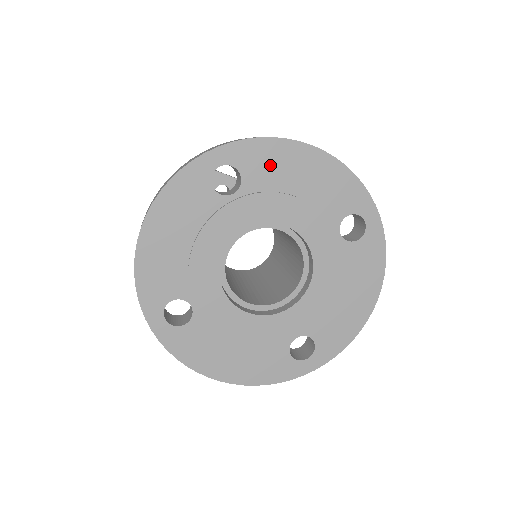
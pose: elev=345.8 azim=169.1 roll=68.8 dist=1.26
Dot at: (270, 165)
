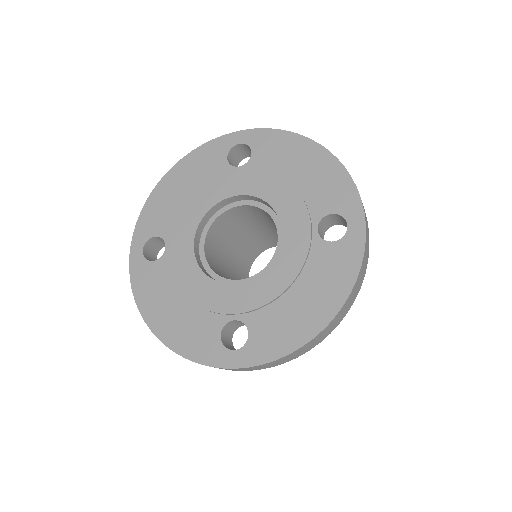
Dot at: (278, 152)
